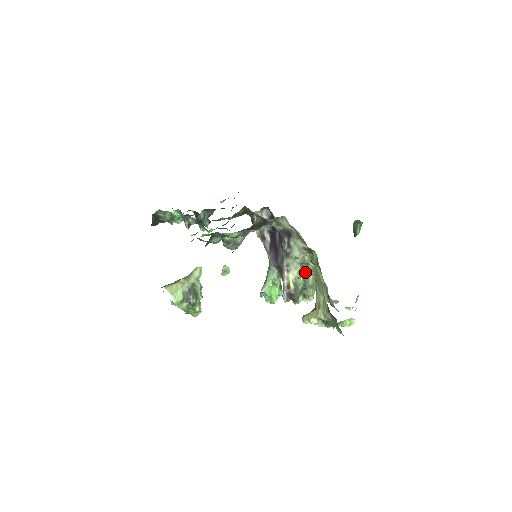
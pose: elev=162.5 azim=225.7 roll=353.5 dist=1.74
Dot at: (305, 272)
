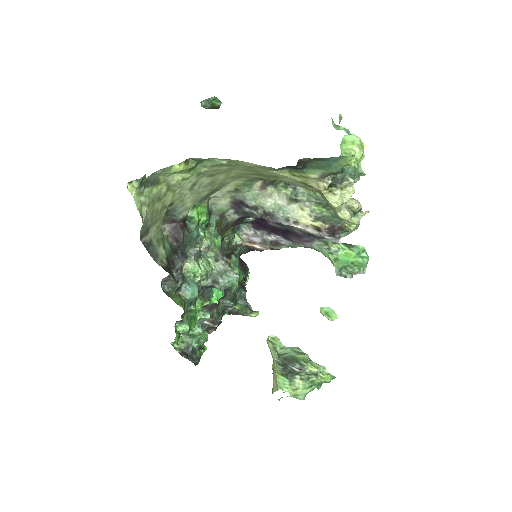
Dot at: (306, 200)
